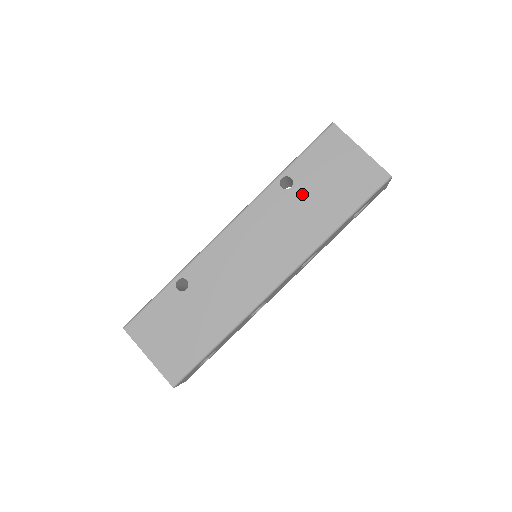
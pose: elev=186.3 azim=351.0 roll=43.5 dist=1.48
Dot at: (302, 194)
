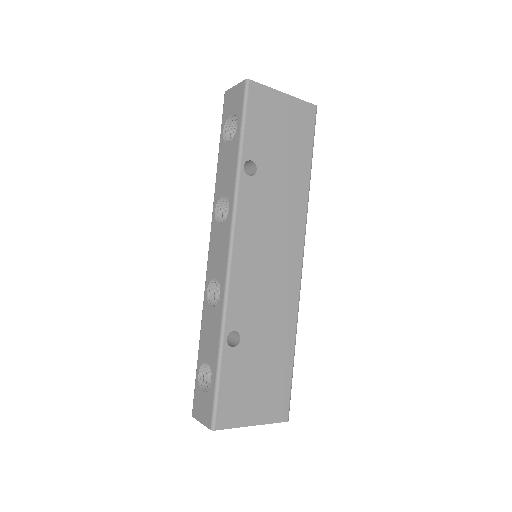
Dot at: (269, 170)
